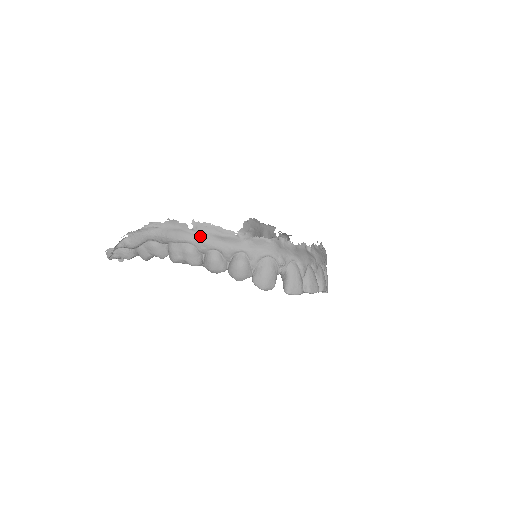
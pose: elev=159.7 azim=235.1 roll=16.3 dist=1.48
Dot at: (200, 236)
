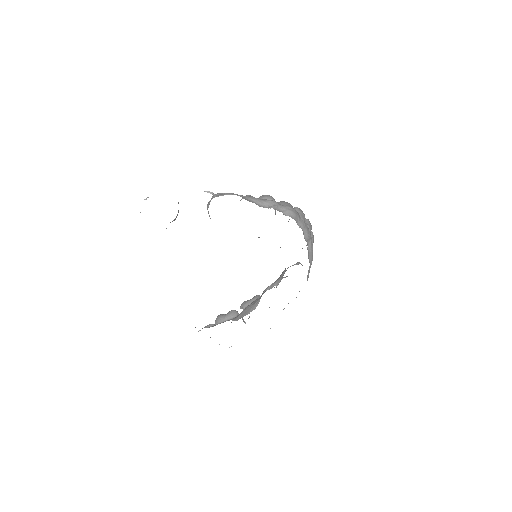
Dot at: occluded
